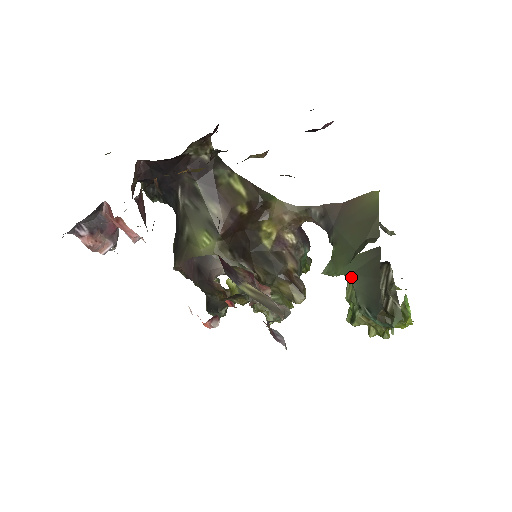
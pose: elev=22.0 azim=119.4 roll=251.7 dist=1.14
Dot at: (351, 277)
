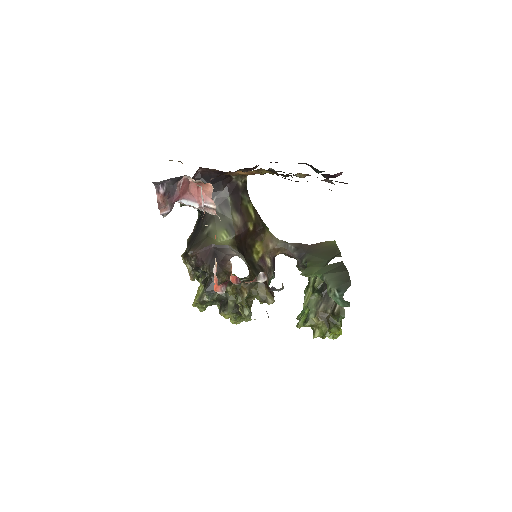
Dot at: (324, 275)
